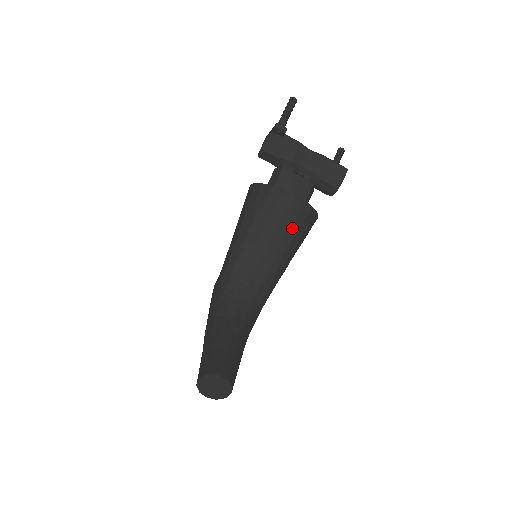
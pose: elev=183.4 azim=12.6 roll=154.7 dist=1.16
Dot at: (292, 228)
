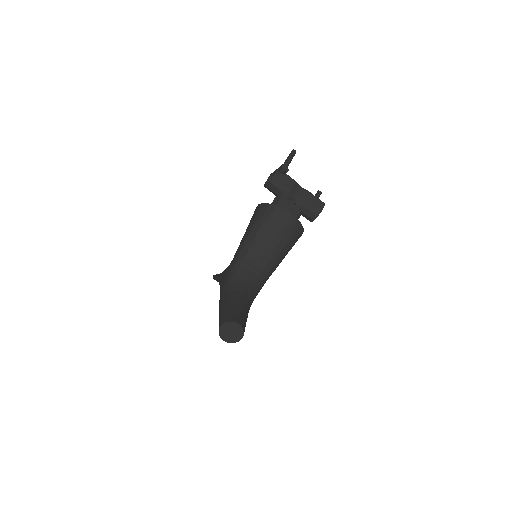
Dot at: (286, 237)
